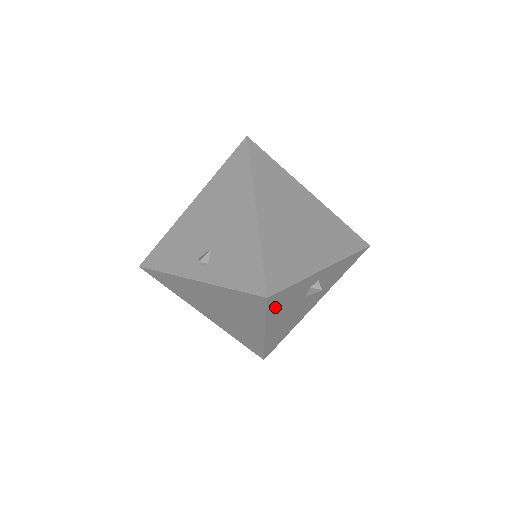
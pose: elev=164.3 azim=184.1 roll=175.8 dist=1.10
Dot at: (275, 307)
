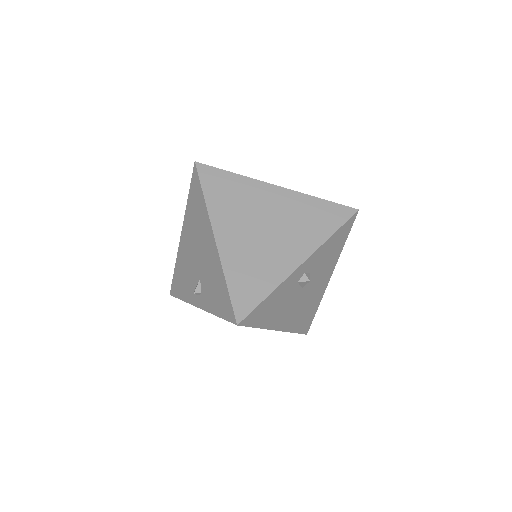
Dot at: (262, 318)
